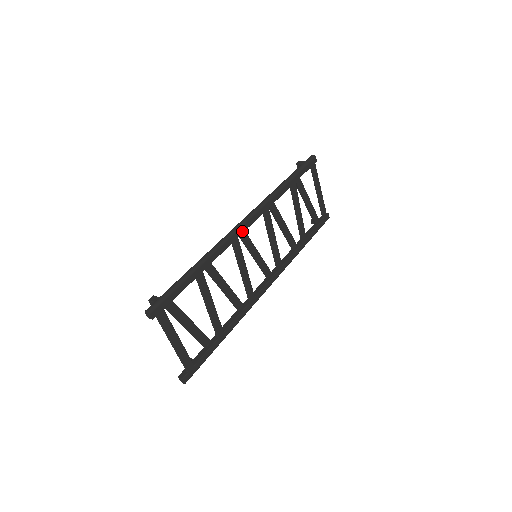
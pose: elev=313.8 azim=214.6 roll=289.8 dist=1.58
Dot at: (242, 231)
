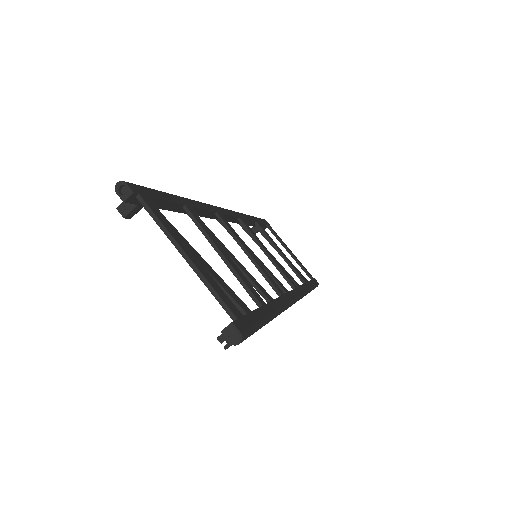
Dot at: (222, 212)
